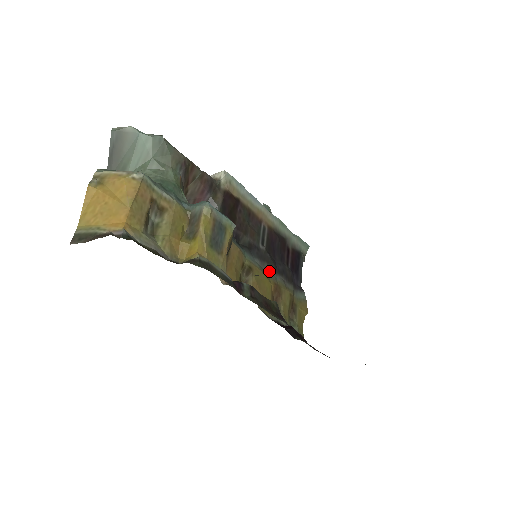
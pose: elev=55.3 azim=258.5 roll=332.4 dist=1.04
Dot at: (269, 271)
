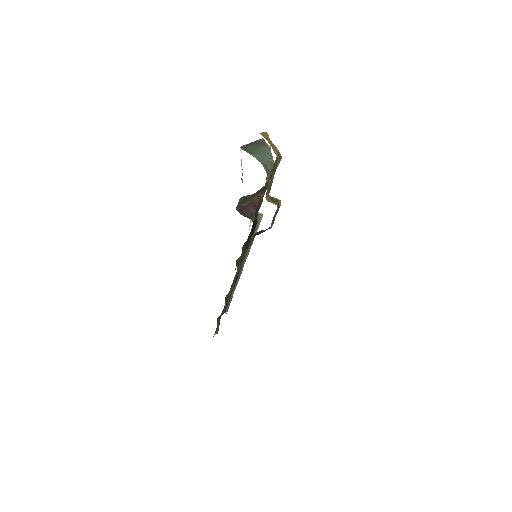
Dot at: (234, 281)
